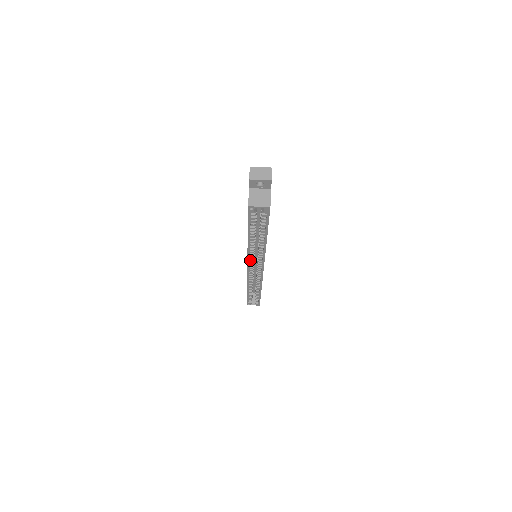
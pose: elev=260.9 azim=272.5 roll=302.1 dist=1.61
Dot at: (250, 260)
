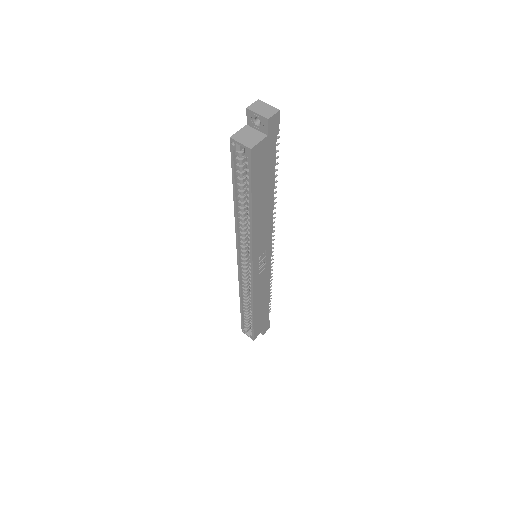
Dot at: (241, 249)
